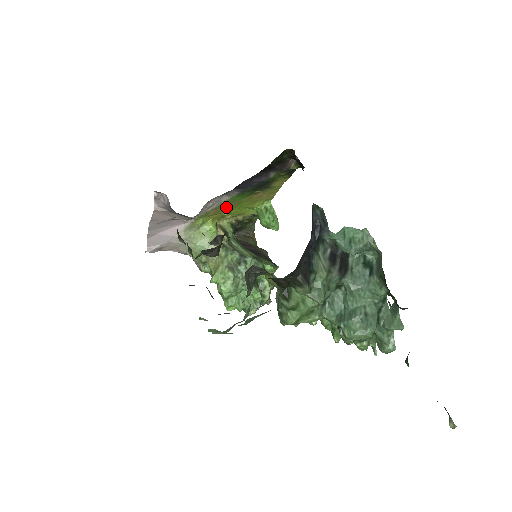
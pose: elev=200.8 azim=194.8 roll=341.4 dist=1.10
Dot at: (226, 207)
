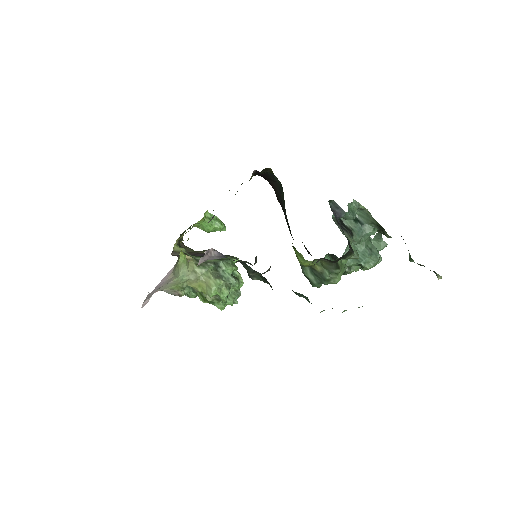
Dot at: occluded
